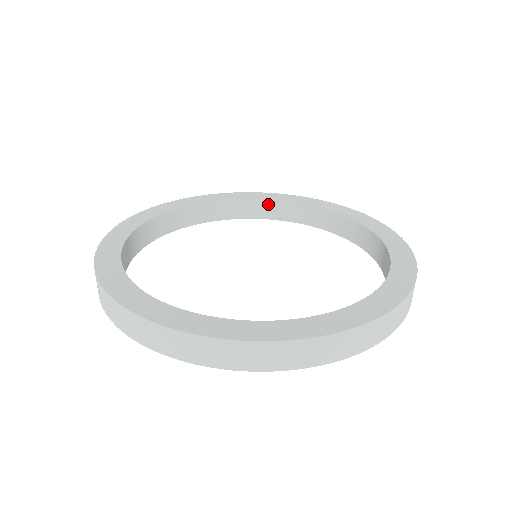
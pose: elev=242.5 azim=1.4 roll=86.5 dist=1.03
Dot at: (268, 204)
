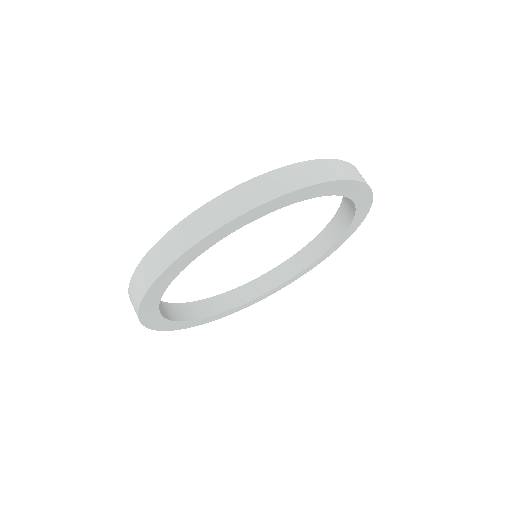
Dot at: (310, 248)
